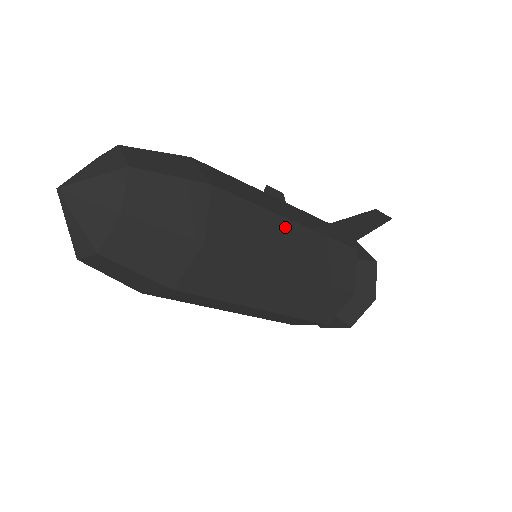
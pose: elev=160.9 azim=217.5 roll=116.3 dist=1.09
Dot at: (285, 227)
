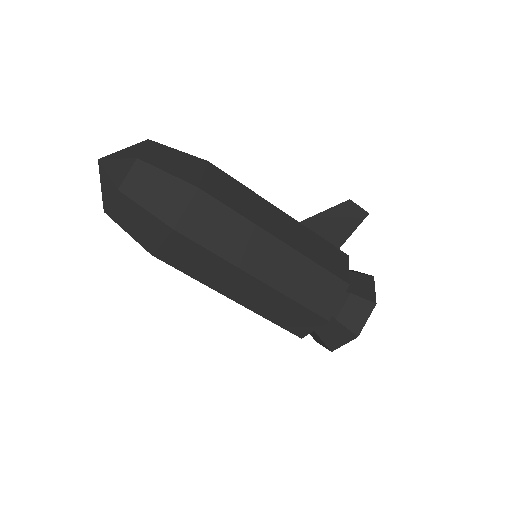
Dot at: (273, 210)
